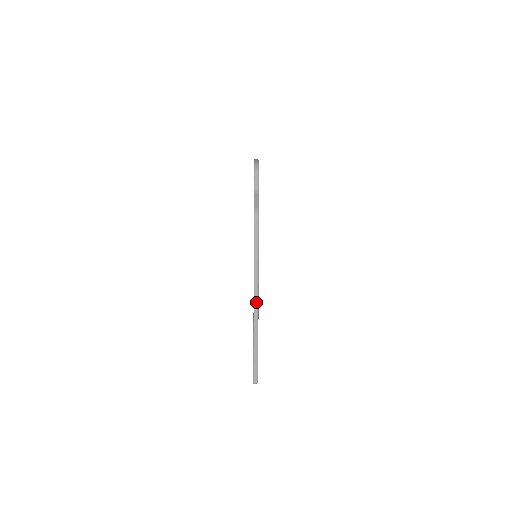
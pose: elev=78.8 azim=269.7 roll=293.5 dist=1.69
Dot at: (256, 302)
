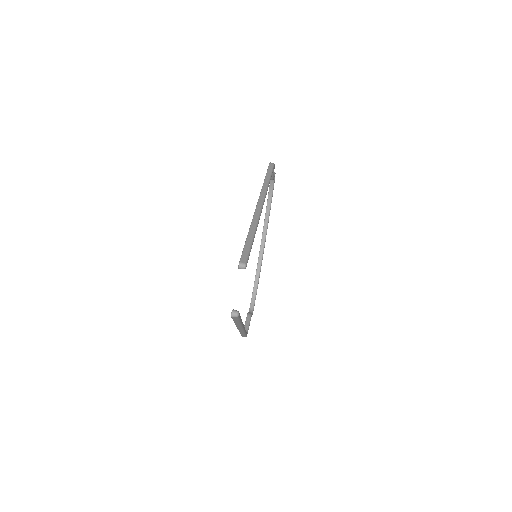
Dot at: (261, 202)
